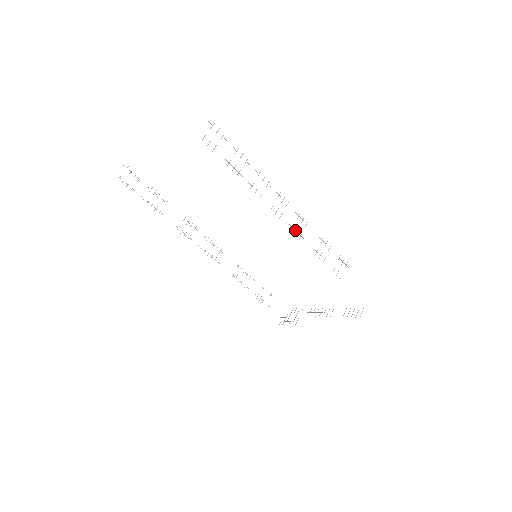
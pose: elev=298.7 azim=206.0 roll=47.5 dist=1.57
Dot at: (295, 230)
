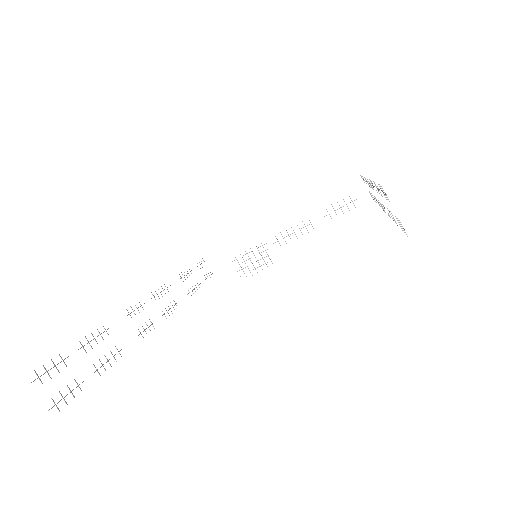
Dot at: (378, 202)
